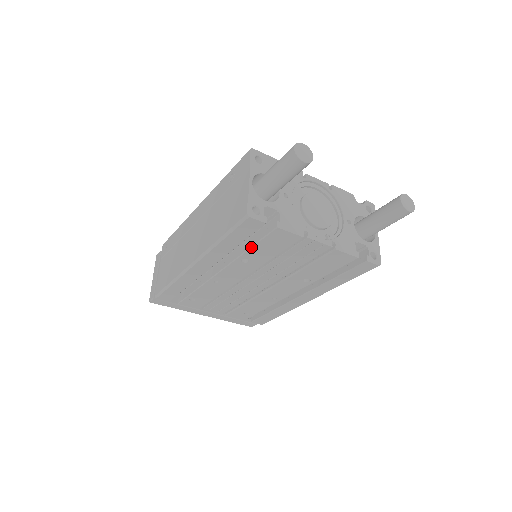
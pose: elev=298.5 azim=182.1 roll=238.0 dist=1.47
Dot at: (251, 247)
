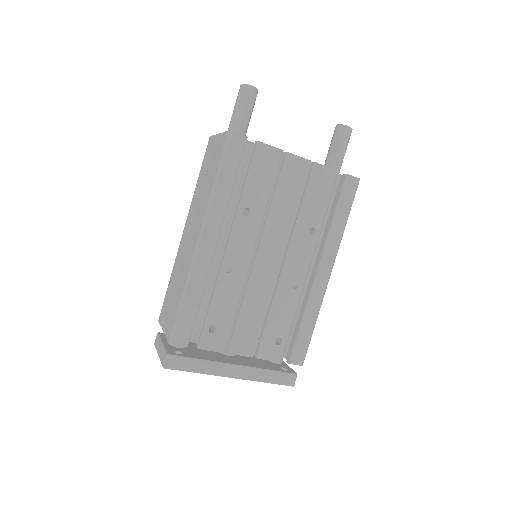
Dot at: (245, 184)
